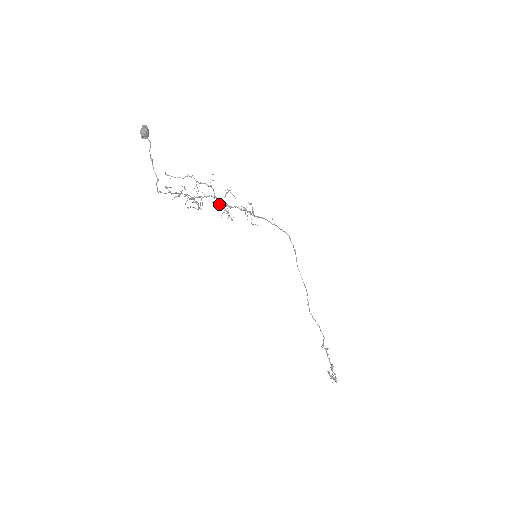
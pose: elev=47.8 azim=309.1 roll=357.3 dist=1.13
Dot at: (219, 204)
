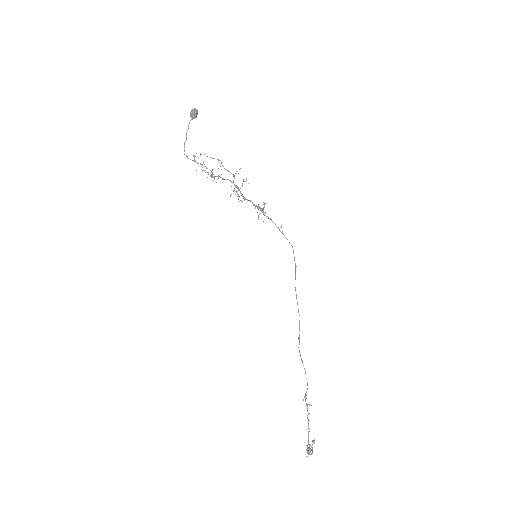
Dot at: (235, 191)
